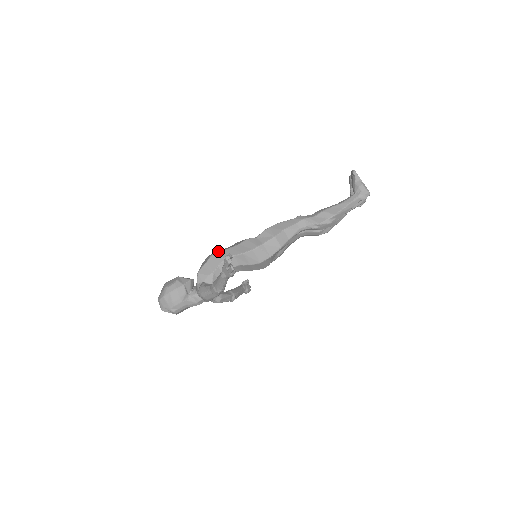
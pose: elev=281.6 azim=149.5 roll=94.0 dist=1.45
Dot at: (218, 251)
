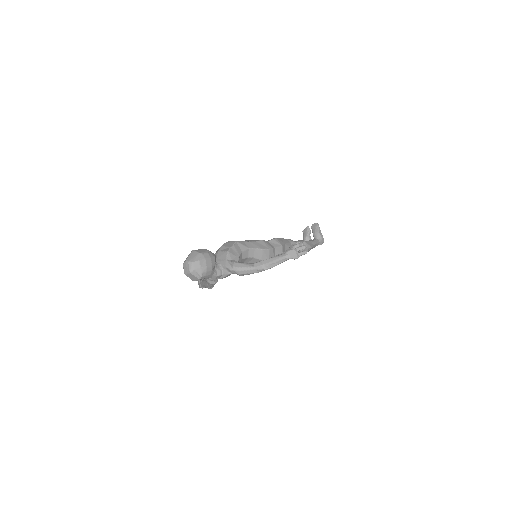
Dot at: (238, 241)
